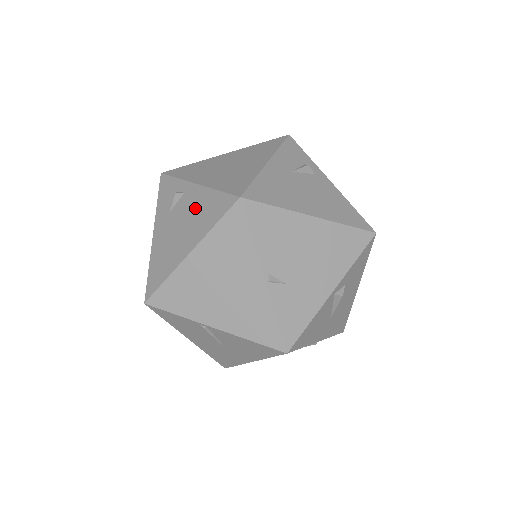
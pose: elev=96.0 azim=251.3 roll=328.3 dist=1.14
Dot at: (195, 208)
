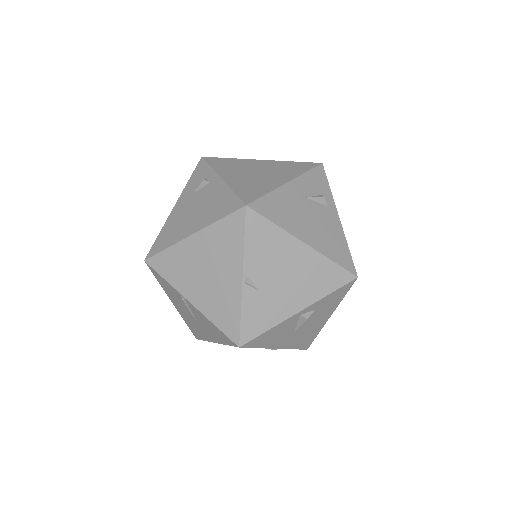
Dot at: (212, 199)
